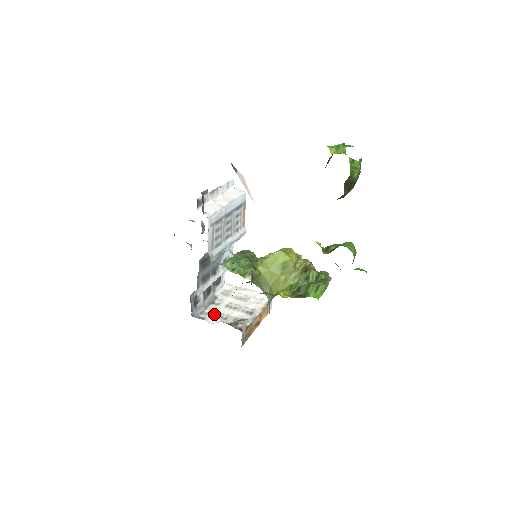
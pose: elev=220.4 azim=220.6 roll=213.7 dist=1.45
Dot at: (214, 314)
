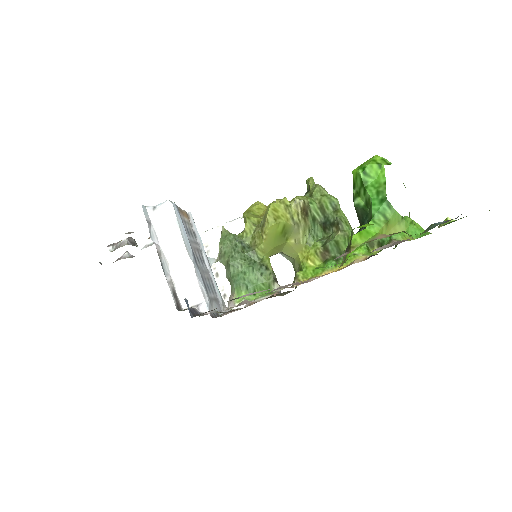
Dot at: occluded
